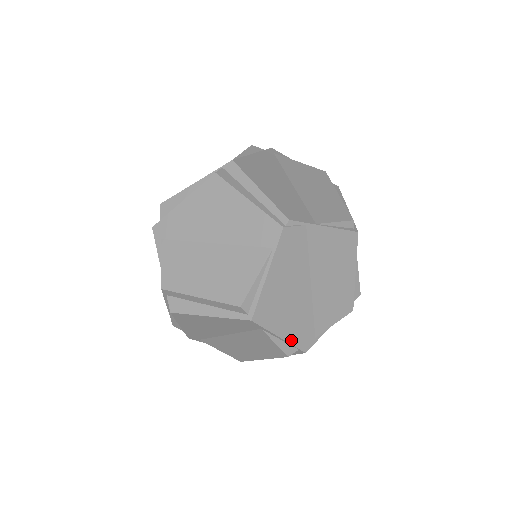
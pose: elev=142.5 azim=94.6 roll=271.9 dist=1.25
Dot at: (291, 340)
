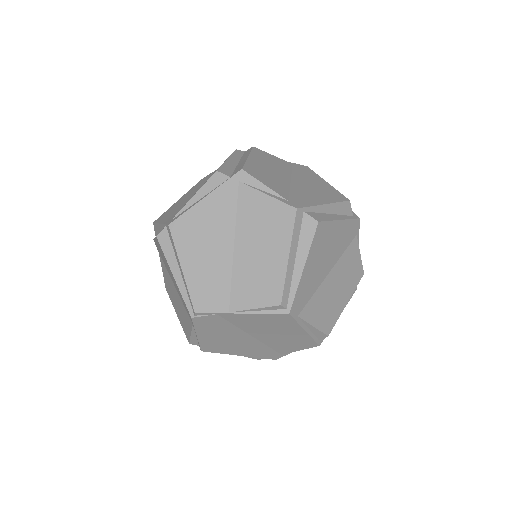
Dot at: (253, 356)
